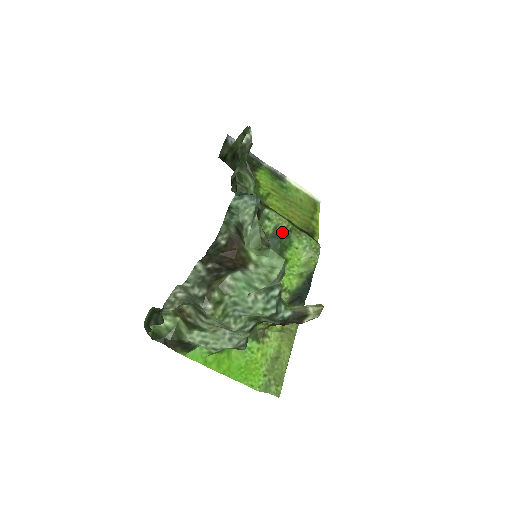
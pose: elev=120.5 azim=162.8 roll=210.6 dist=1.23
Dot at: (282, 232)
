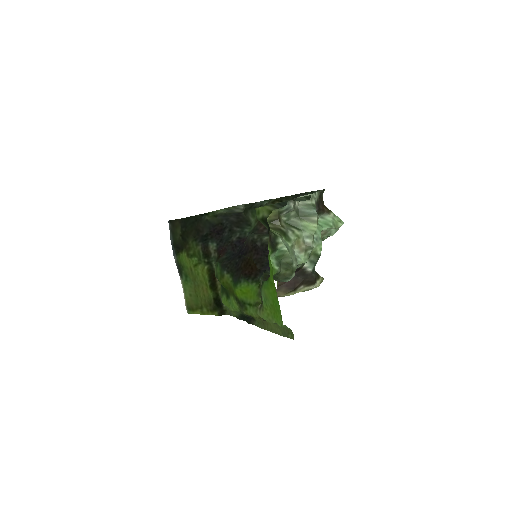
Dot at: occluded
